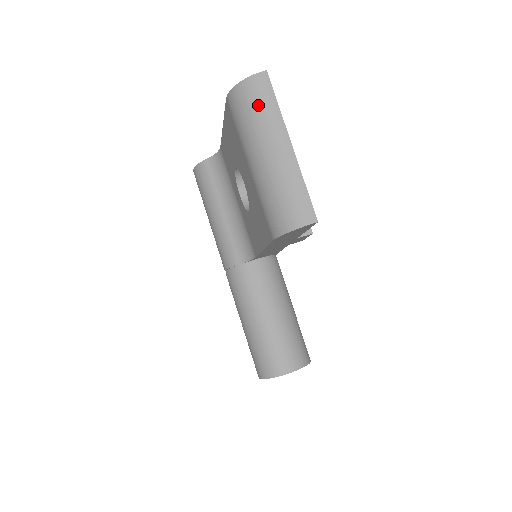
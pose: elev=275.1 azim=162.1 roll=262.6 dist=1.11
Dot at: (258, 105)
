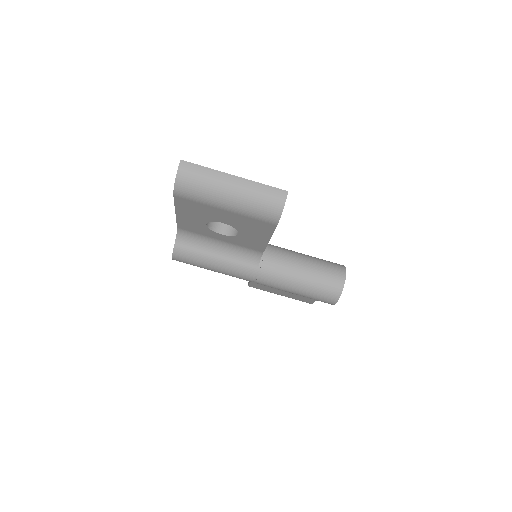
Dot at: (198, 178)
